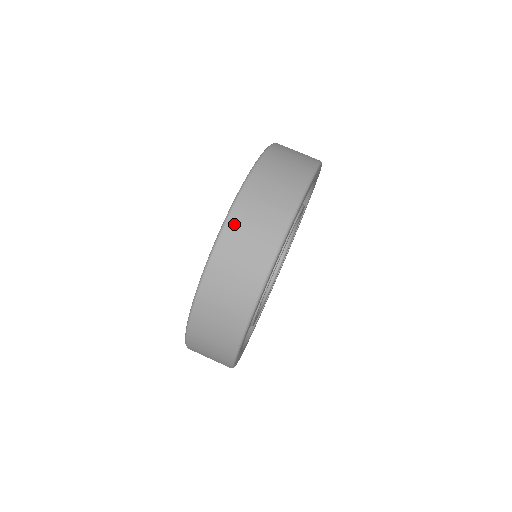
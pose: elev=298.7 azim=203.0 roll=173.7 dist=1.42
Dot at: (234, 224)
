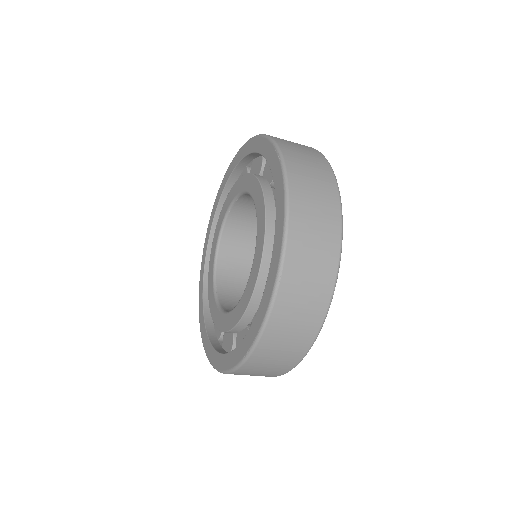
Dot at: (289, 156)
